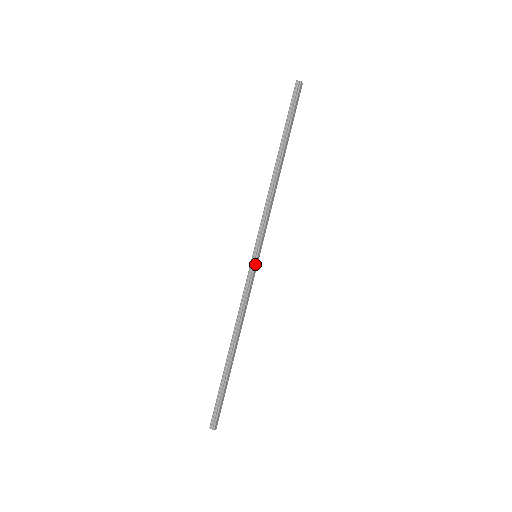
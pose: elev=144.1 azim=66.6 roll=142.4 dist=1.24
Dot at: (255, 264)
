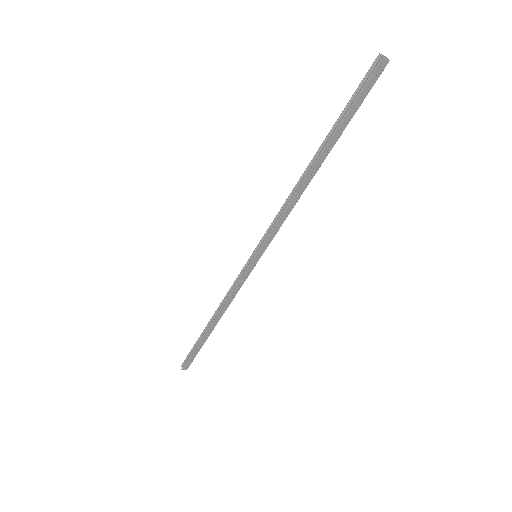
Dot at: (249, 264)
